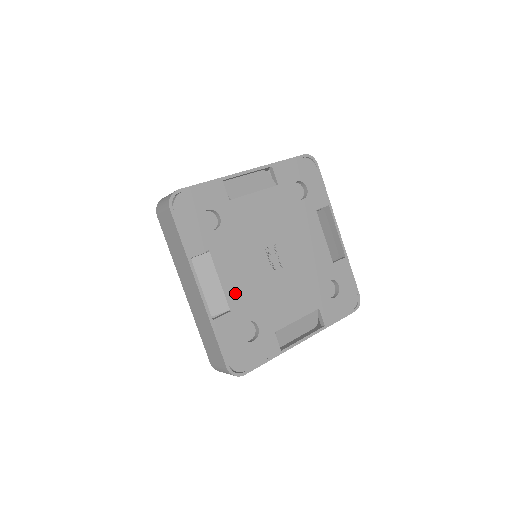
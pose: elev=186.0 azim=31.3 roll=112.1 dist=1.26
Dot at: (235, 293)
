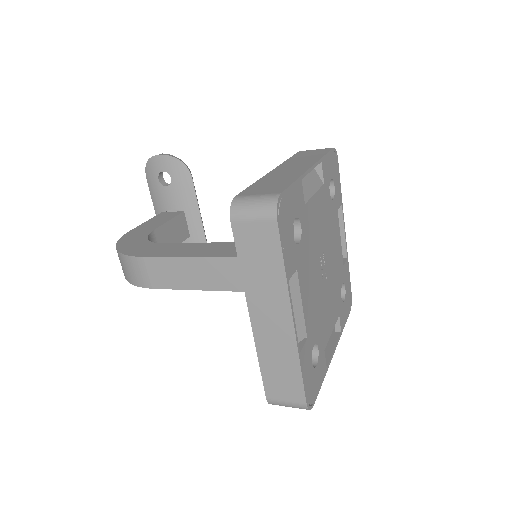
Dot at: (309, 316)
